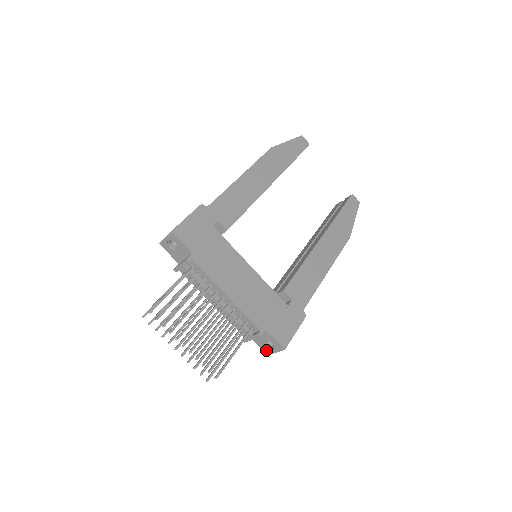
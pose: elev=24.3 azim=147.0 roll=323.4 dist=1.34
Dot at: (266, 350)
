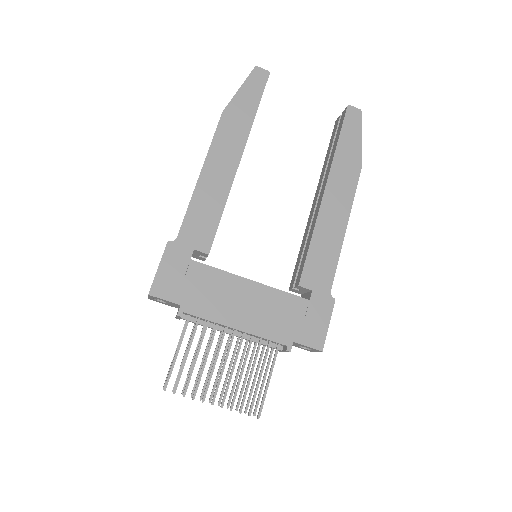
Dot at: occluded
